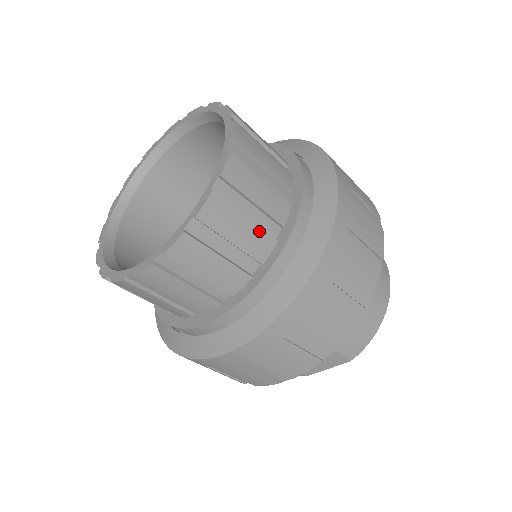
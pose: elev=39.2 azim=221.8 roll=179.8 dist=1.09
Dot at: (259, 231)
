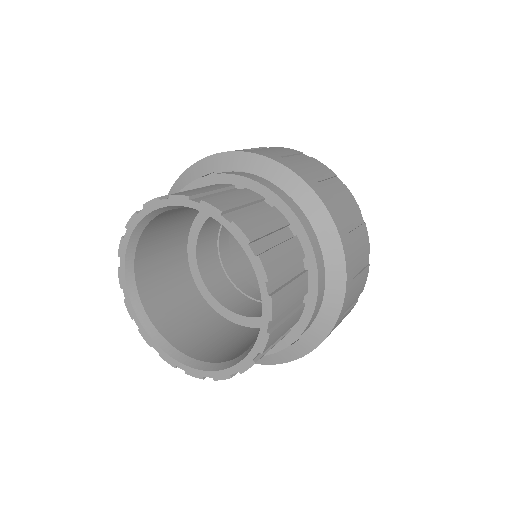
Dot at: occluded
